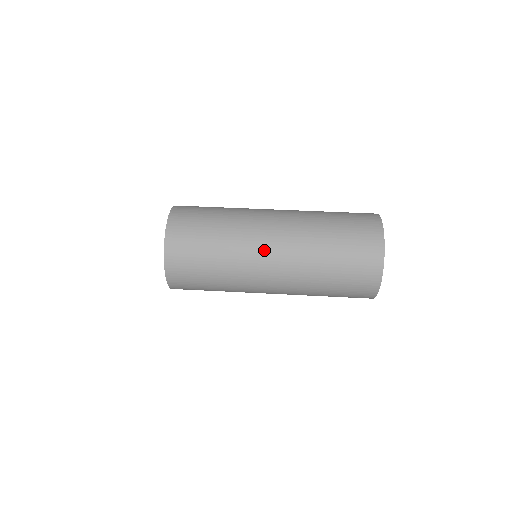
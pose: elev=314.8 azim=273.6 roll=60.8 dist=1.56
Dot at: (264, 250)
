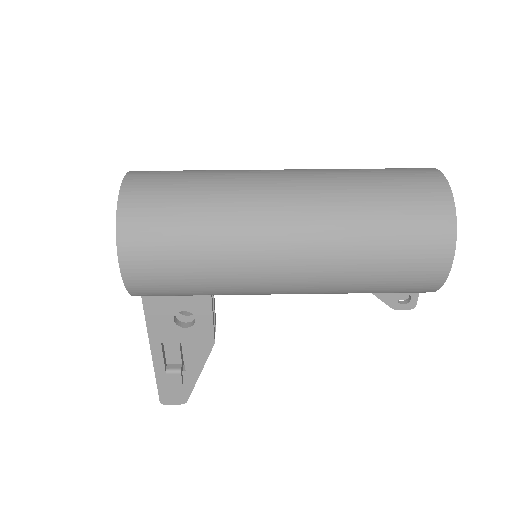
Dot at: (272, 183)
